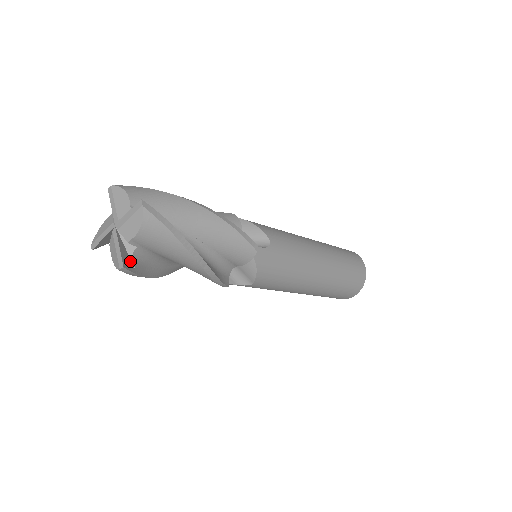
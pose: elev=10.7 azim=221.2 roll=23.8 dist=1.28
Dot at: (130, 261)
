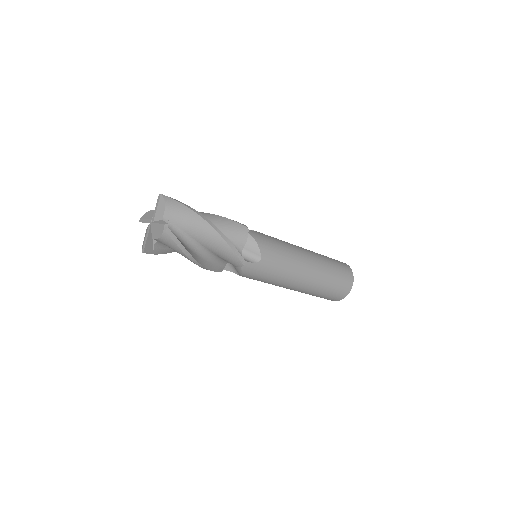
Dot at: occluded
